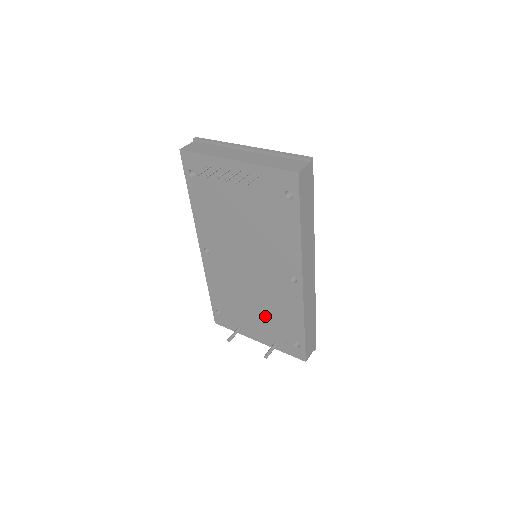
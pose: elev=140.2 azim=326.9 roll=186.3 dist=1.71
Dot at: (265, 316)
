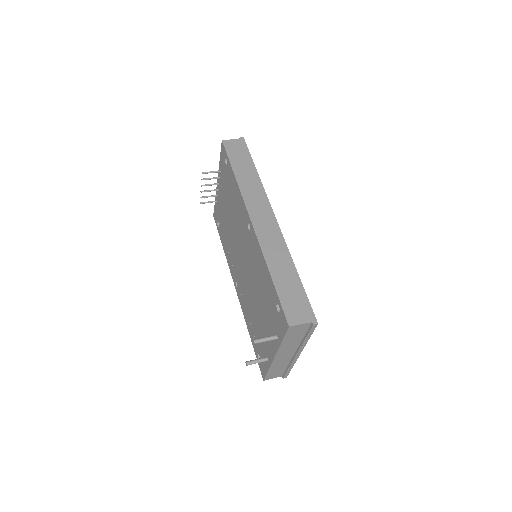
Dot at: (262, 305)
